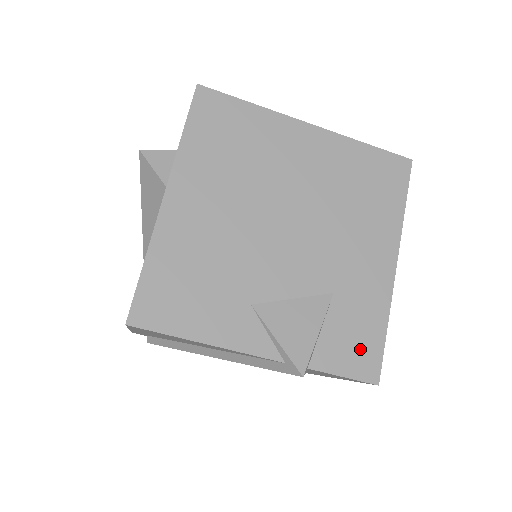
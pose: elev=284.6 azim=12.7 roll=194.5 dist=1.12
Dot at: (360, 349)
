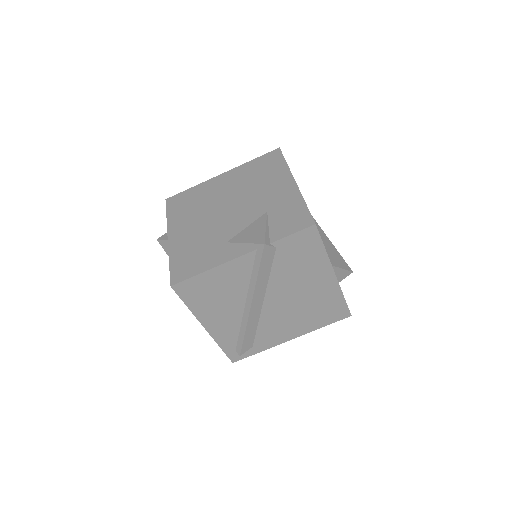
Dot at: (295, 219)
